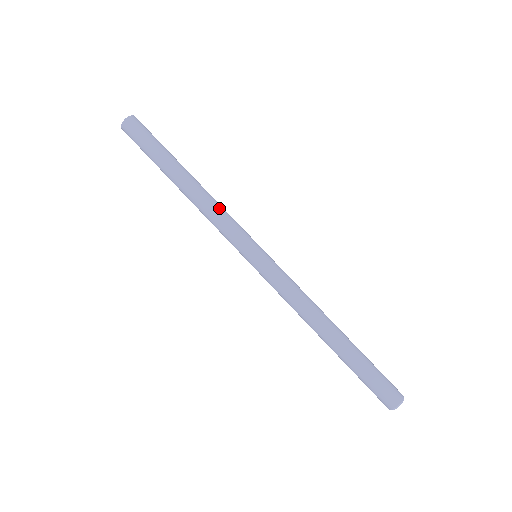
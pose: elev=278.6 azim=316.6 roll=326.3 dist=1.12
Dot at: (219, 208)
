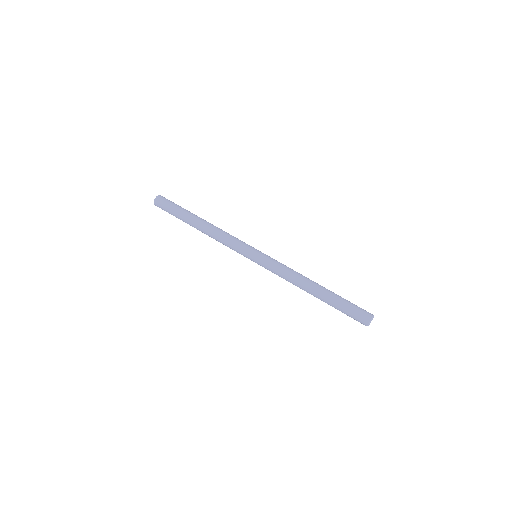
Dot at: (223, 237)
